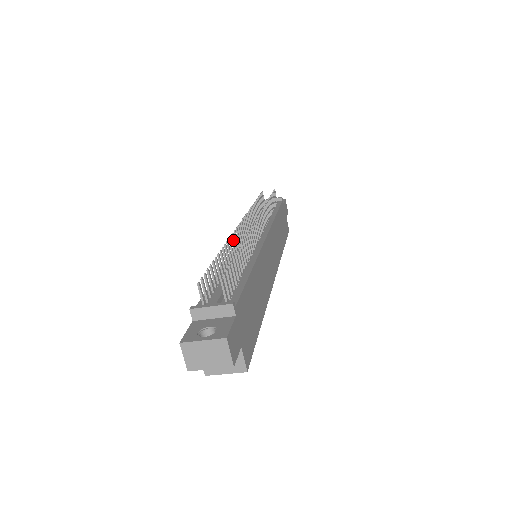
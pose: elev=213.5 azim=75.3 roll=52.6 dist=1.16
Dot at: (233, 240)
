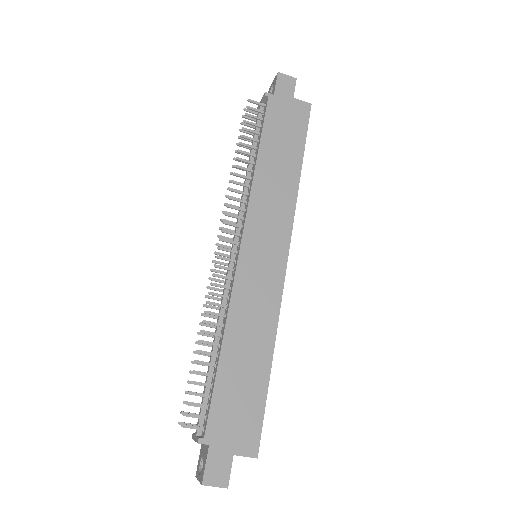
Dot at: occluded
